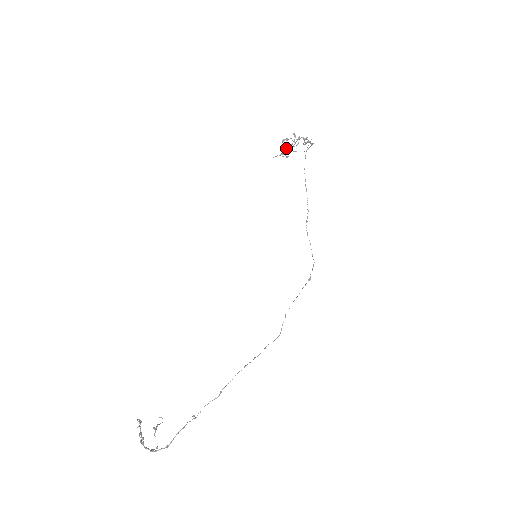
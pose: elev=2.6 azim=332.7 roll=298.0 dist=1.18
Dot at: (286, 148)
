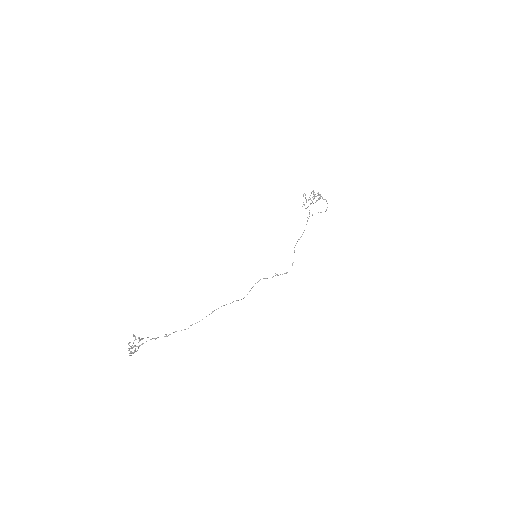
Dot at: (306, 201)
